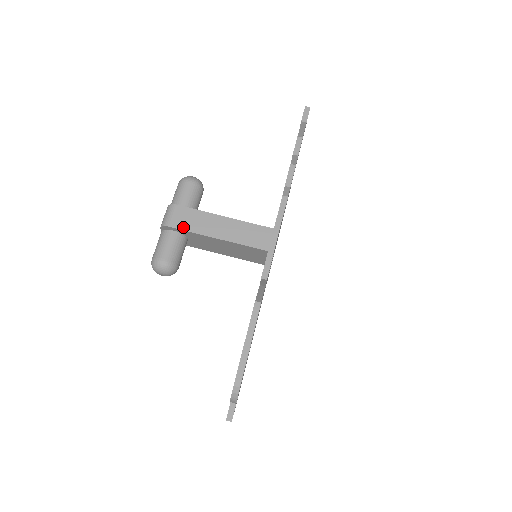
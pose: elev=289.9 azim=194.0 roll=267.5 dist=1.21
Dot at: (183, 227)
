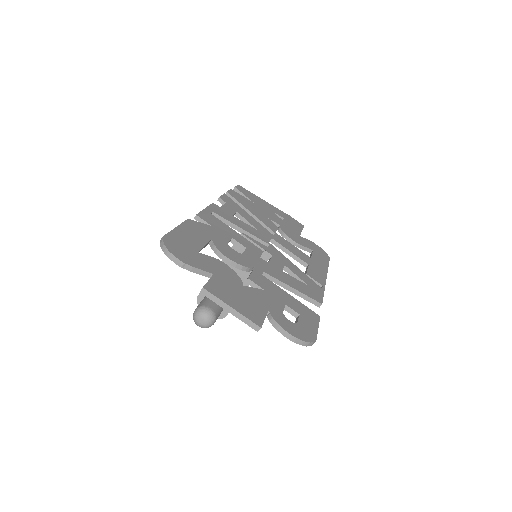
Dot at: occluded
